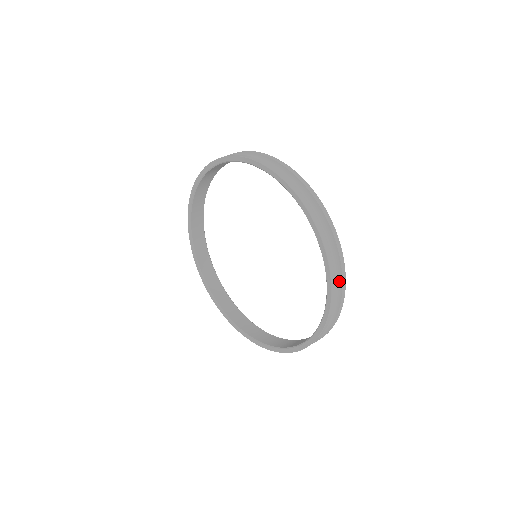
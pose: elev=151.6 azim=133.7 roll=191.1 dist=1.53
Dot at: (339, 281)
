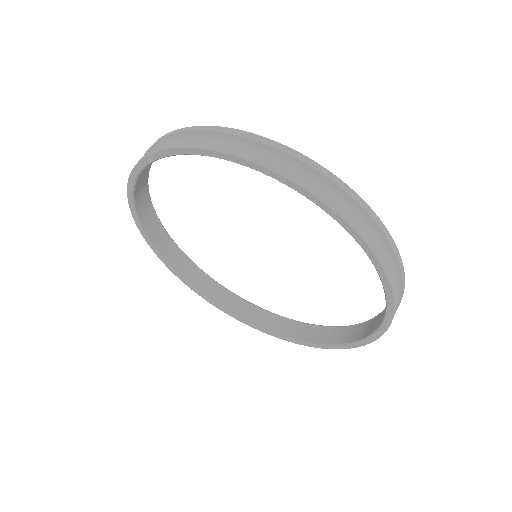
Dot at: (395, 271)
